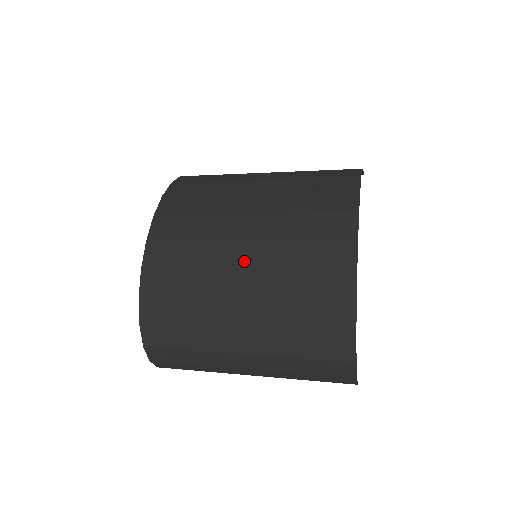
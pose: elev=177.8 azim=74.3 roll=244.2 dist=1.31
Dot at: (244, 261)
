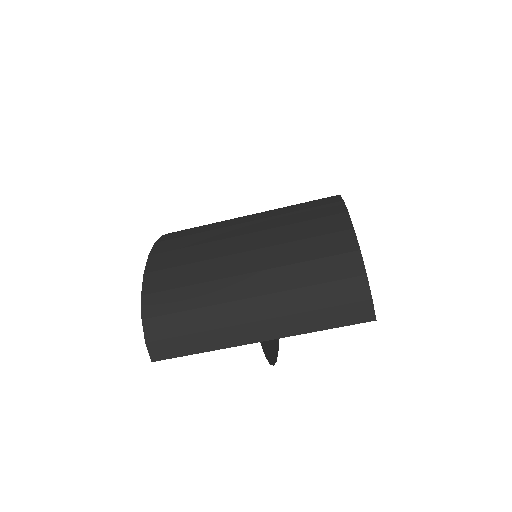
Dot at: (247, 229)
